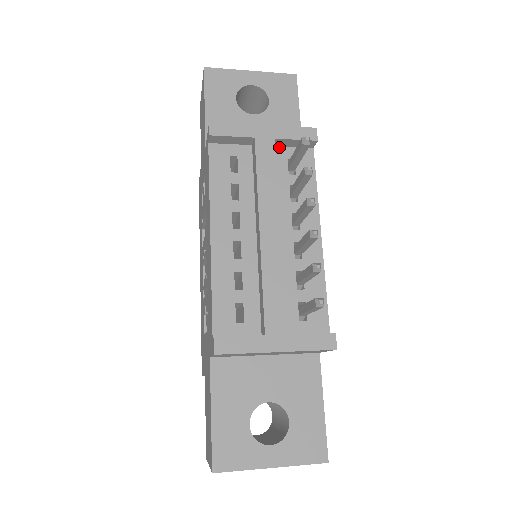
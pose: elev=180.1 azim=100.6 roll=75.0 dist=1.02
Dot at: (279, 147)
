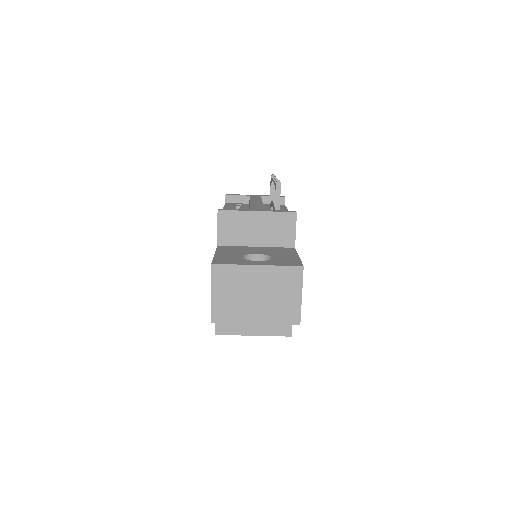
Dot at: (265, 204)
